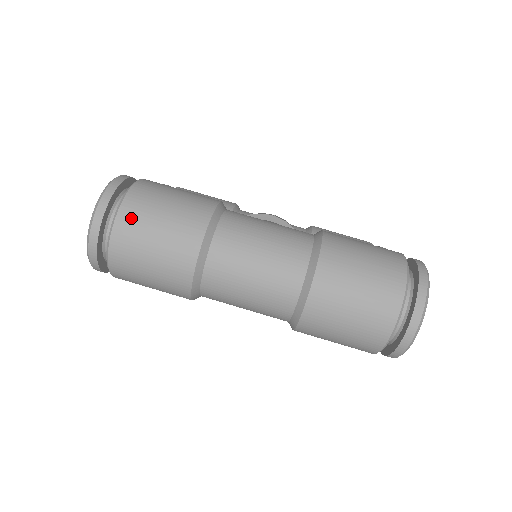
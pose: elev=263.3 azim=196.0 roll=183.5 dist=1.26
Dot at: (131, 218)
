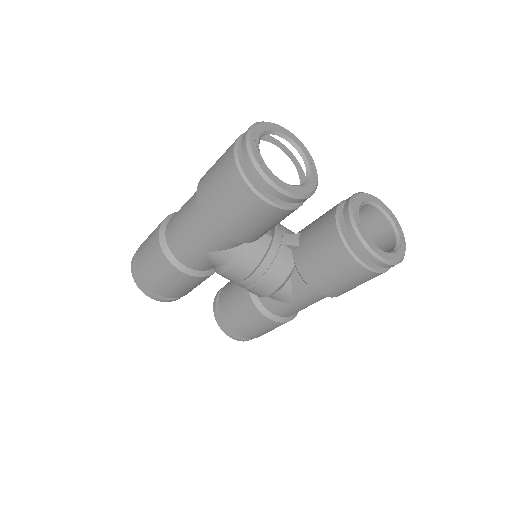
Dot at: occluded
